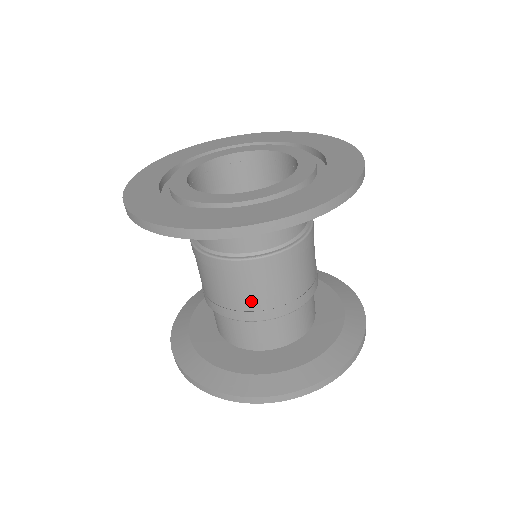
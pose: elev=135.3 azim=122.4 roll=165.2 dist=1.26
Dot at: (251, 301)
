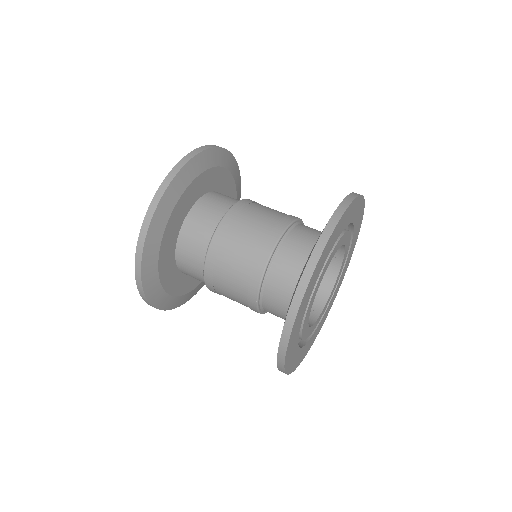
Dot at: (263, 227)
